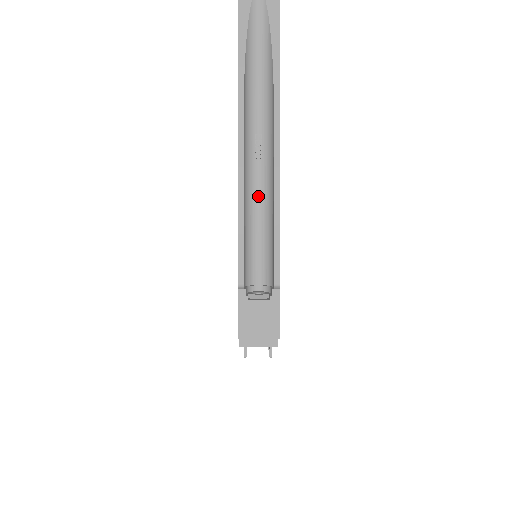
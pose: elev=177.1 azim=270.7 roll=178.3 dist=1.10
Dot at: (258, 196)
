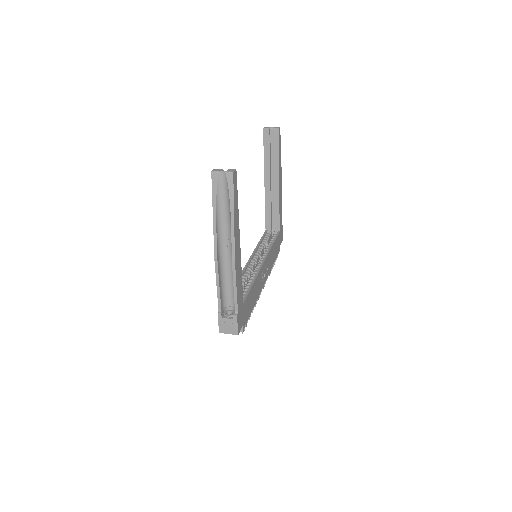
Dot at: (229, 267)
